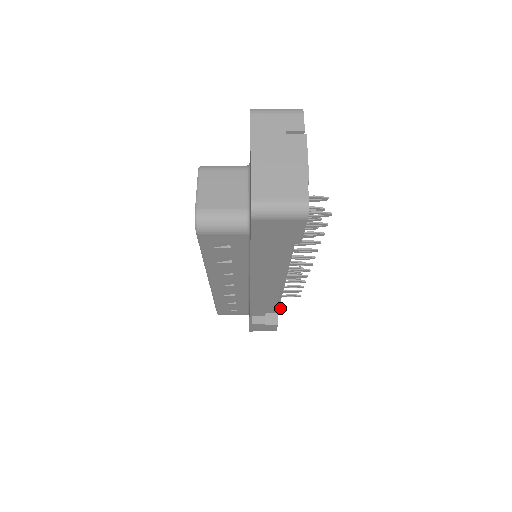
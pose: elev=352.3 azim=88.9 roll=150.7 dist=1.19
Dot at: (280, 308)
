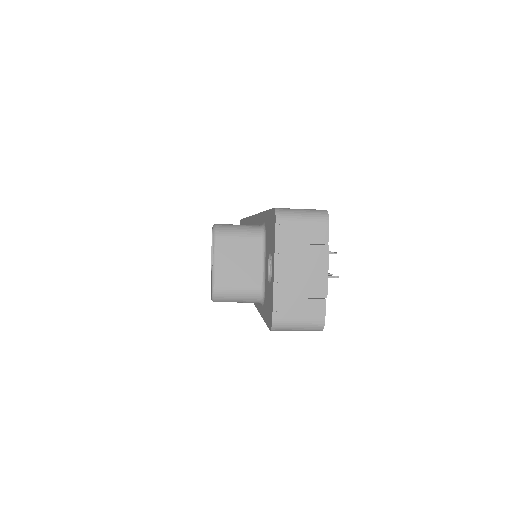
Dot at: occluded
